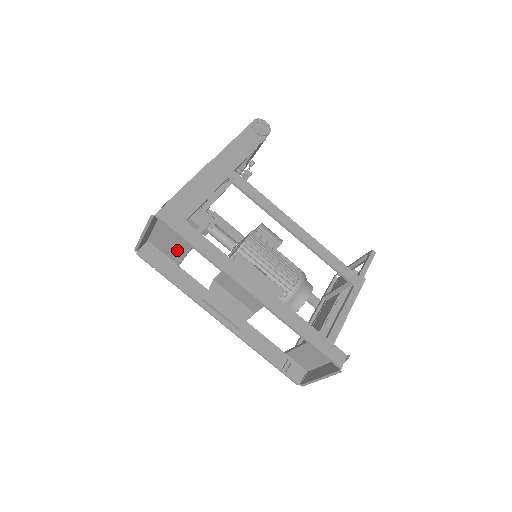
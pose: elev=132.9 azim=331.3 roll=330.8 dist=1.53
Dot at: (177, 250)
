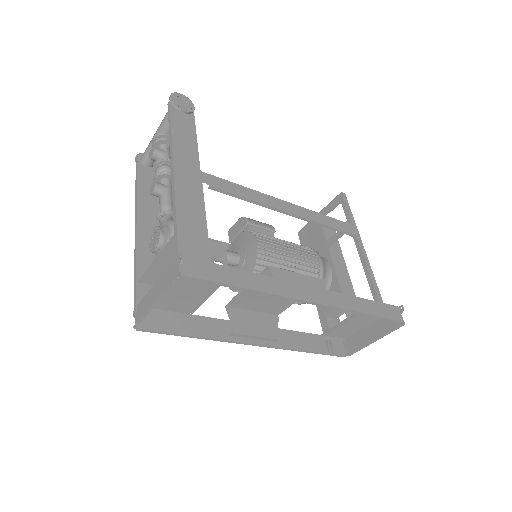
Dot at: (188, 298)
